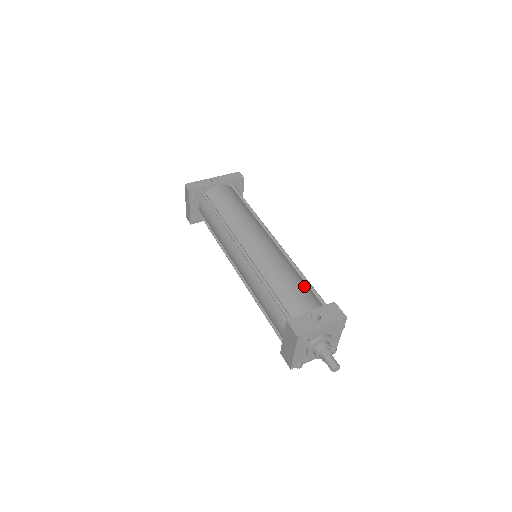
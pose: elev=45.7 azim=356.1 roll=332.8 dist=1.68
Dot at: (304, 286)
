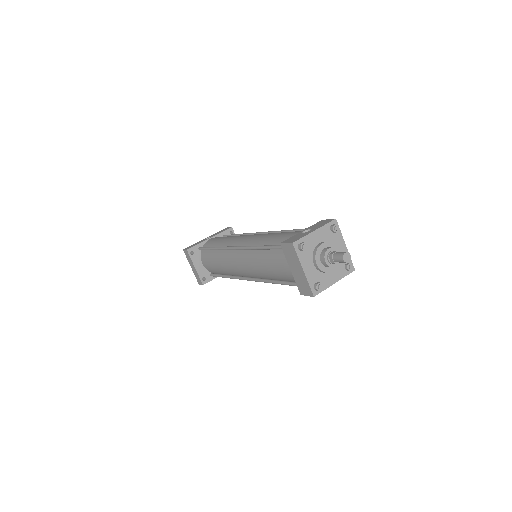
Dot at: occluded
